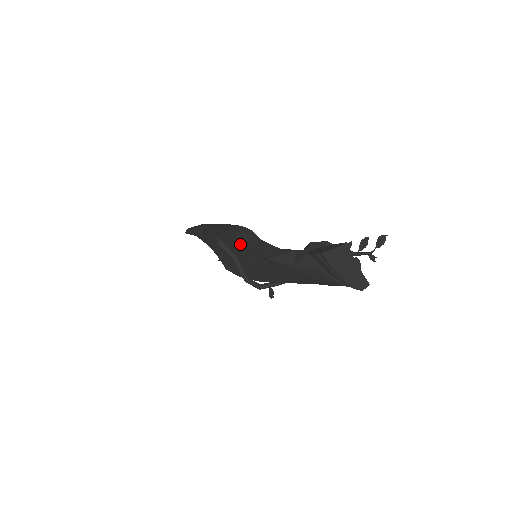
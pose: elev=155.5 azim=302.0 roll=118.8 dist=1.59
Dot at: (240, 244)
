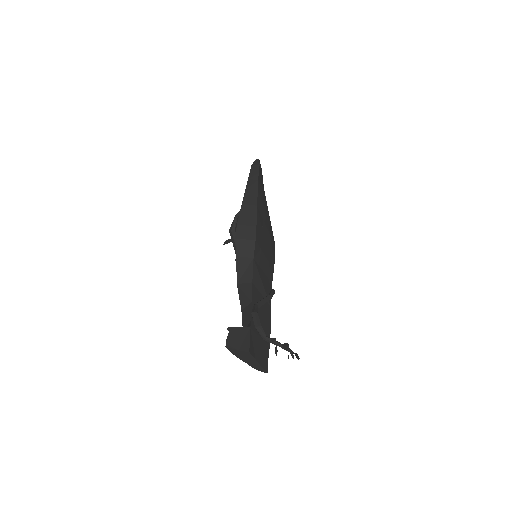
Dot at: occluded
